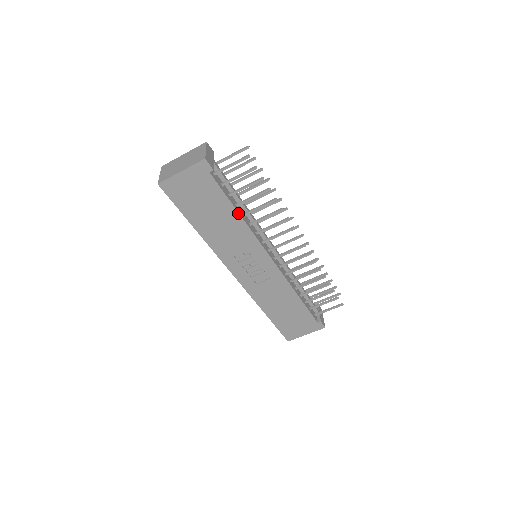
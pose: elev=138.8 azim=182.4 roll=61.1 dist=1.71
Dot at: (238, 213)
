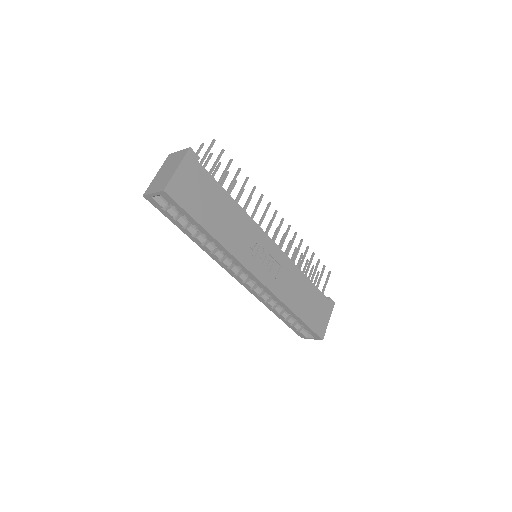
Dot at: (233, 199)
